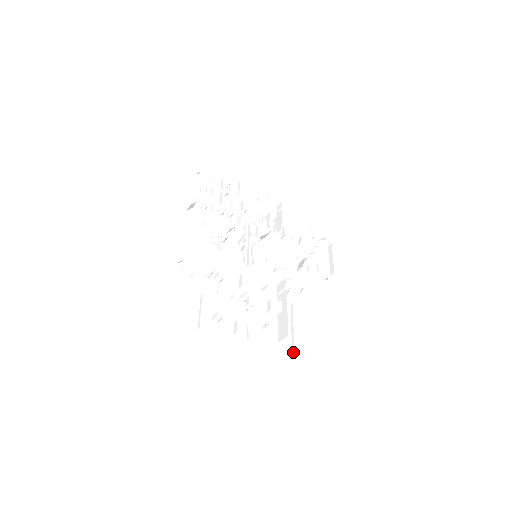
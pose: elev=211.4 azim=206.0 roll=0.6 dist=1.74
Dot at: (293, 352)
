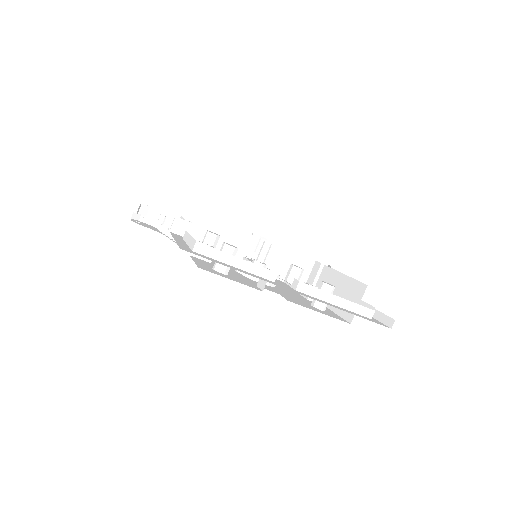
Dot at: (389, 321)
